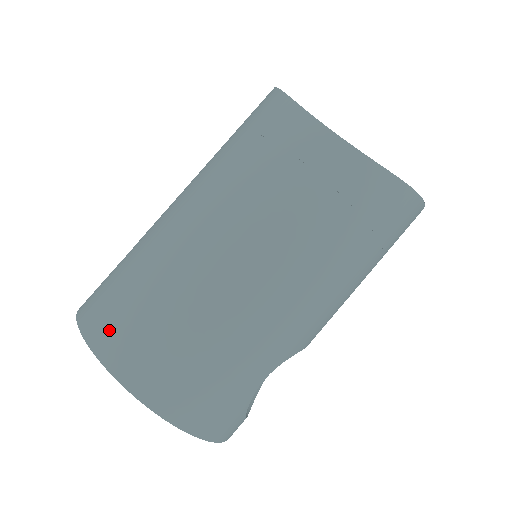
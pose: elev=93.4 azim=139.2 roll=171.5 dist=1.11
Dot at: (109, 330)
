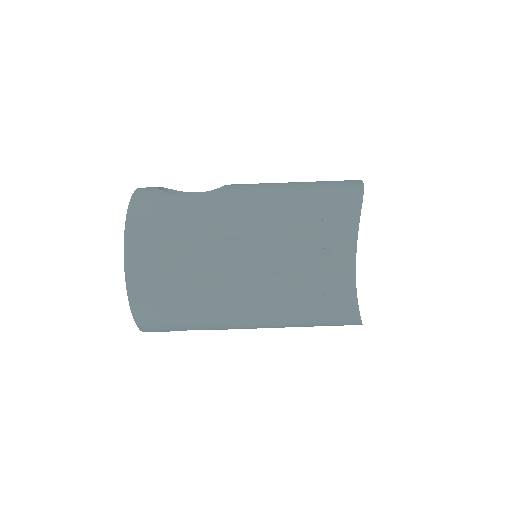
Dot at: (143, 245)
